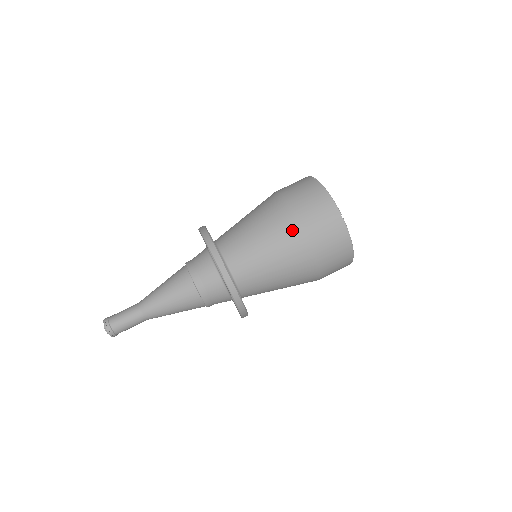
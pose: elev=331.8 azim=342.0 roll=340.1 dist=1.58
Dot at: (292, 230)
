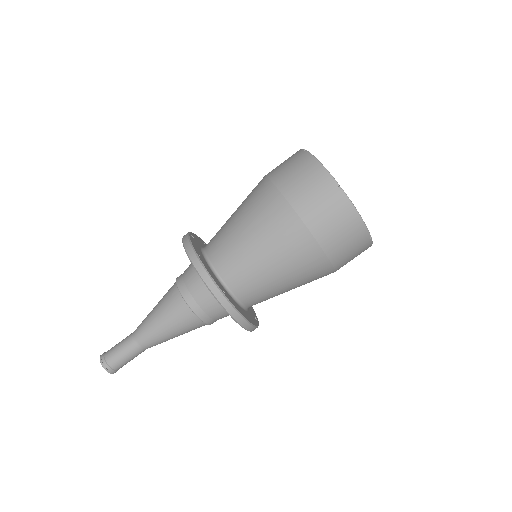
Dot at: (257, 186)
